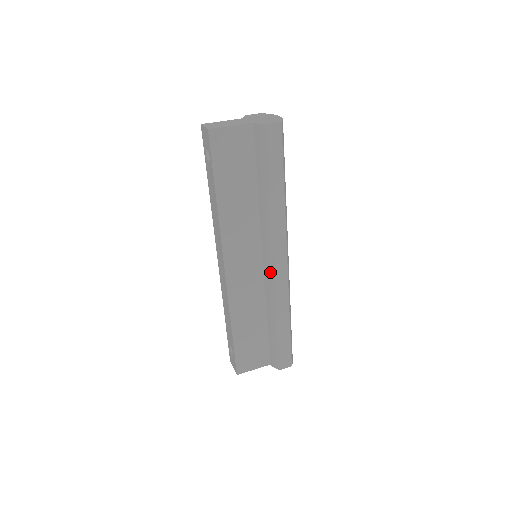
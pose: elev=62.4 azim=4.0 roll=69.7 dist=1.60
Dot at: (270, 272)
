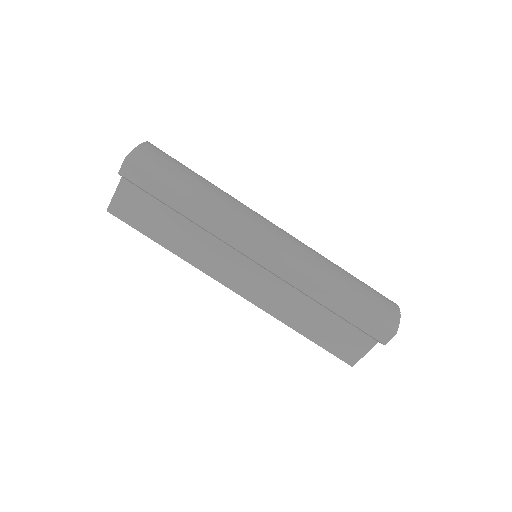
Dot at: (264, 268)
